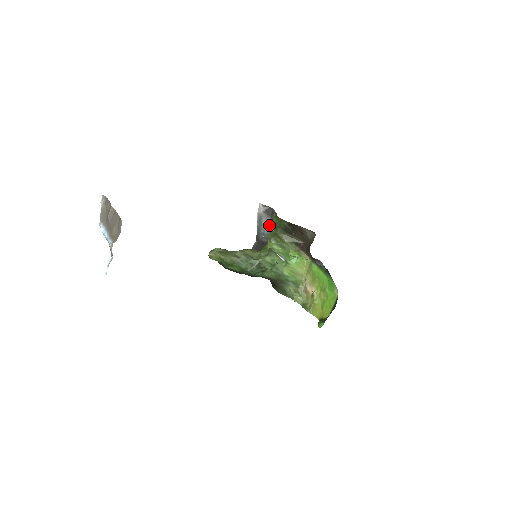
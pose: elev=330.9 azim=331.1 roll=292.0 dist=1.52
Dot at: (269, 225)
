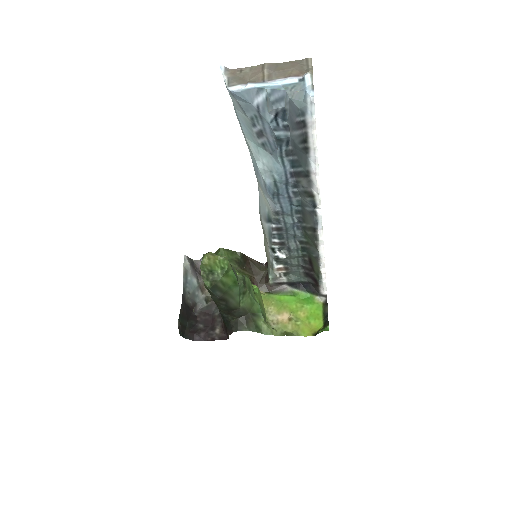
Dot at: (194, 282)
